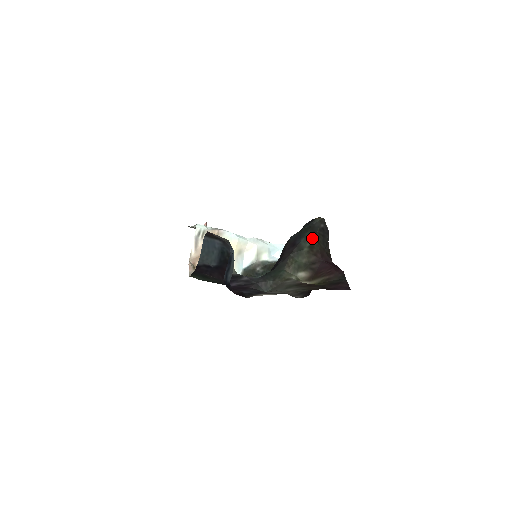
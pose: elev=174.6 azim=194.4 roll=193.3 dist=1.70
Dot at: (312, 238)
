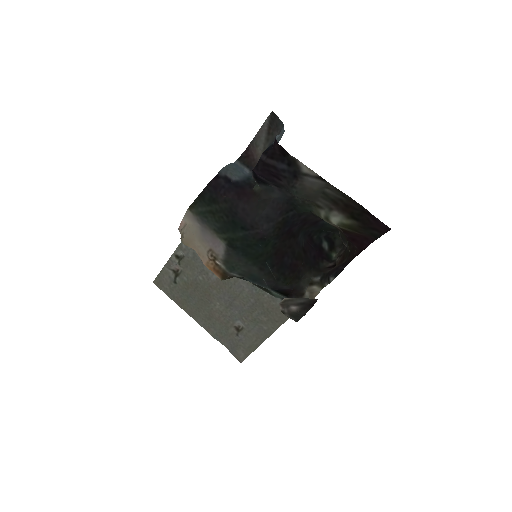
Dot at: occluded
